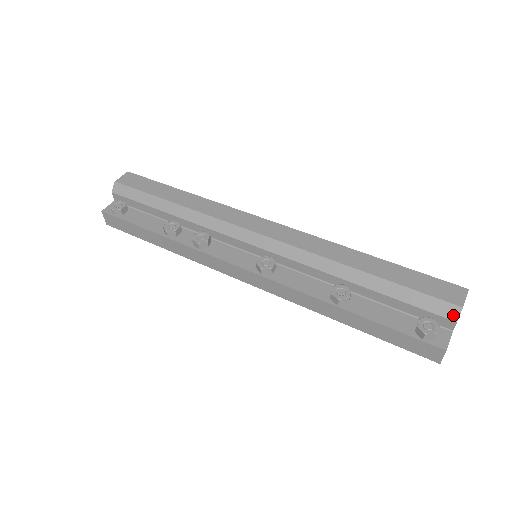
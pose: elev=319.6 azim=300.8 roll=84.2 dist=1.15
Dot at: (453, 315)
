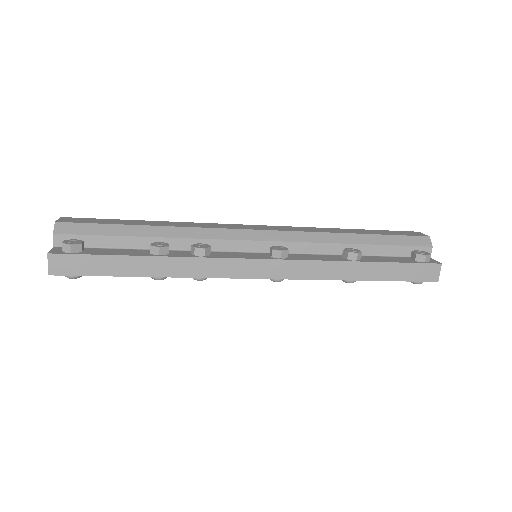
Dot at: (428, 243)
